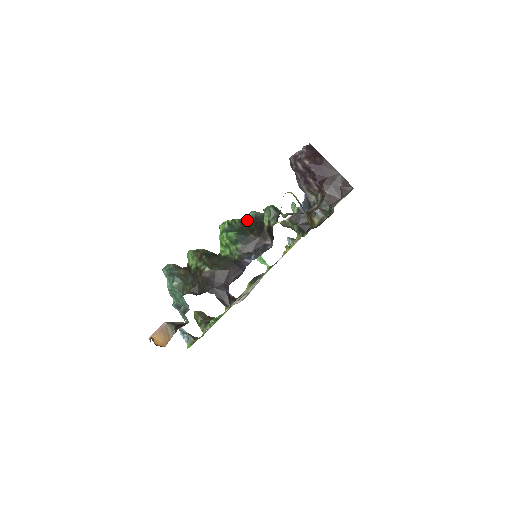
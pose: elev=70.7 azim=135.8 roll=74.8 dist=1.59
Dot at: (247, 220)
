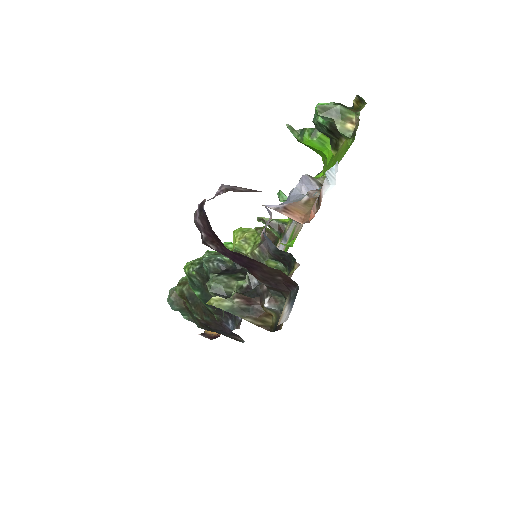
Dot at: (204, 271)
